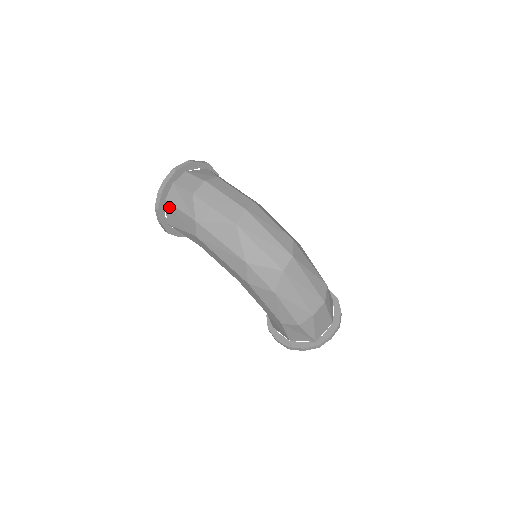
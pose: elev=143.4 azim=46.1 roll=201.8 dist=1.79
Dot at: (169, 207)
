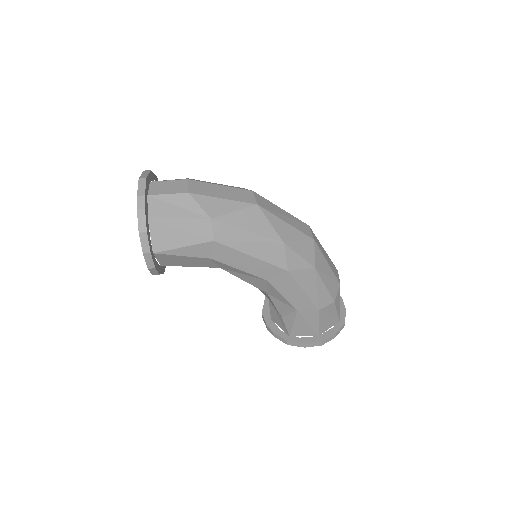
Dot at: (157, 225)
